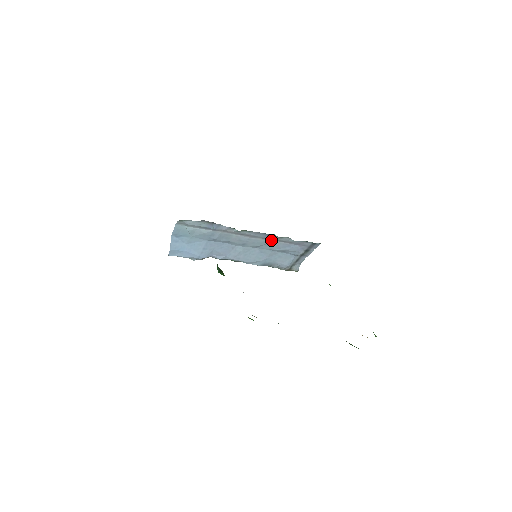
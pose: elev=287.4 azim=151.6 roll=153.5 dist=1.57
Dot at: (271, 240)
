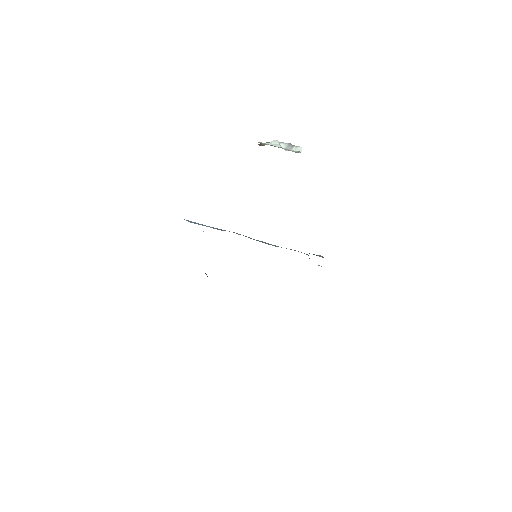
Dot at: occluded
